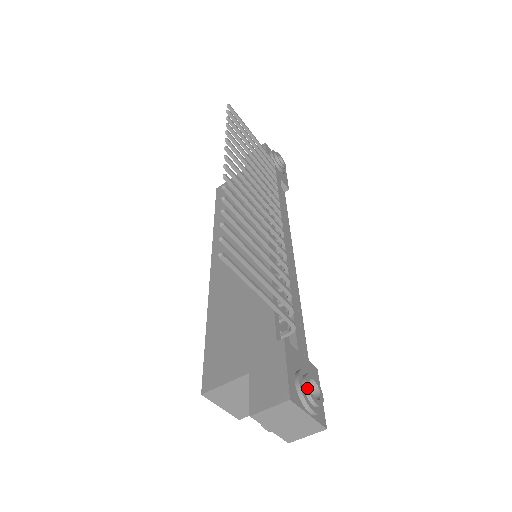
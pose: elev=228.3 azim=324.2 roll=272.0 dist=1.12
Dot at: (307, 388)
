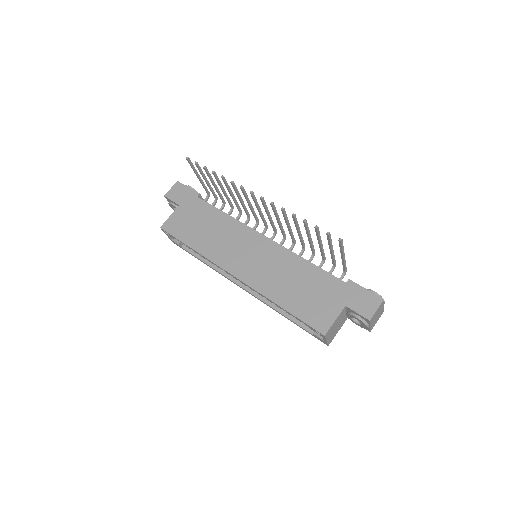
Dot at: (378, 294)
